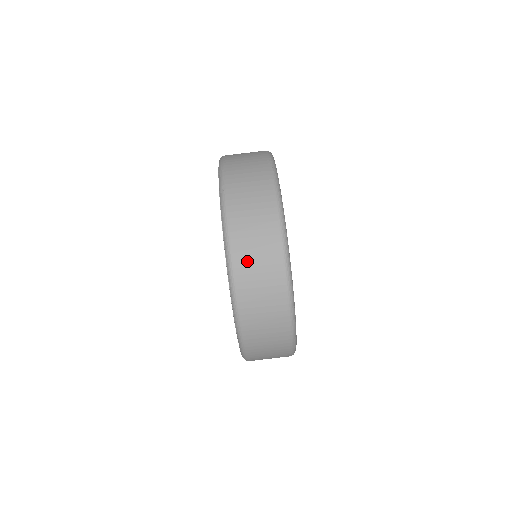
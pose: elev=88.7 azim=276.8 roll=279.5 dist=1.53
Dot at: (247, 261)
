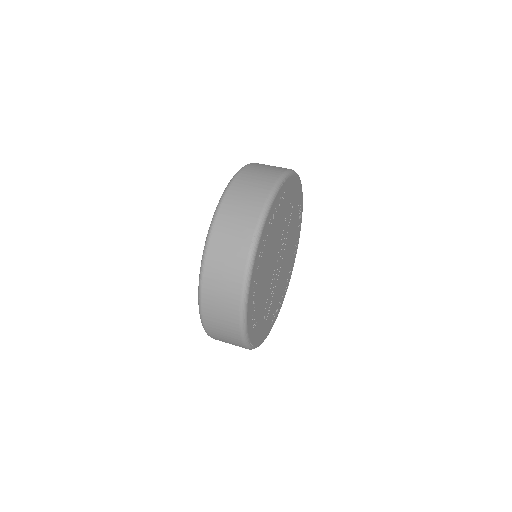
Dot at: occluded
